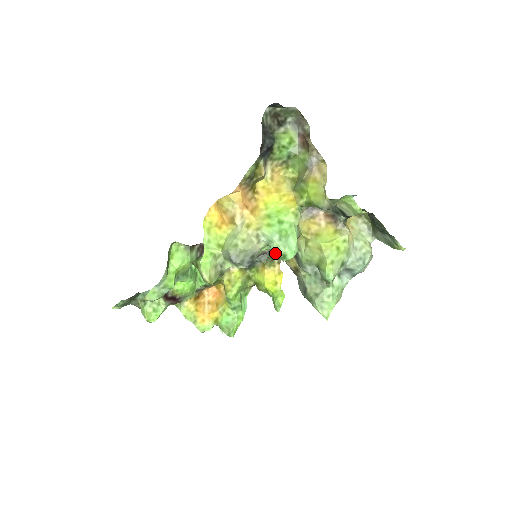
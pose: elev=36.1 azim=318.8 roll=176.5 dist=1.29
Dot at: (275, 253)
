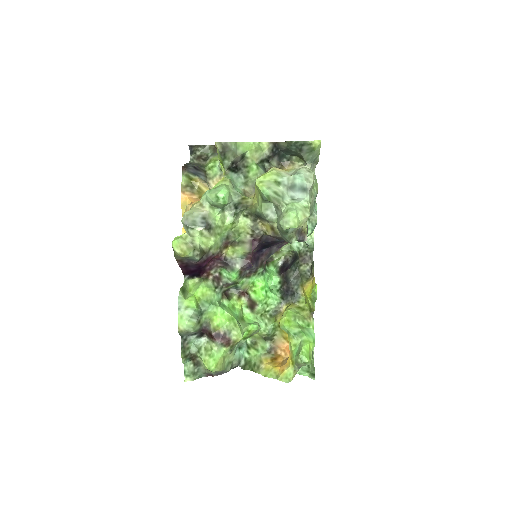
Dot at: (212, 201)
